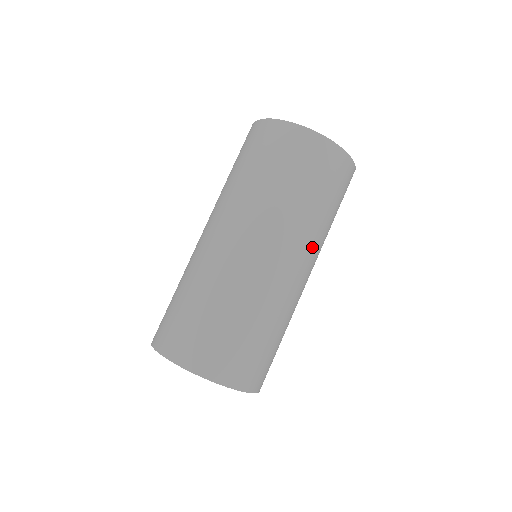
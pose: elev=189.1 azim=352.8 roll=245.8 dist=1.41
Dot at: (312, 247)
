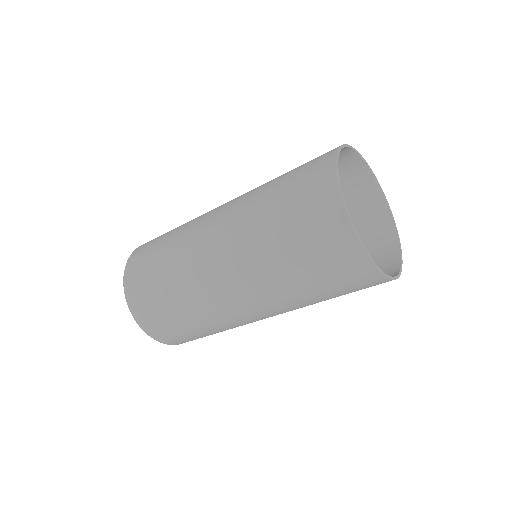
Dot at: (292, 310)
